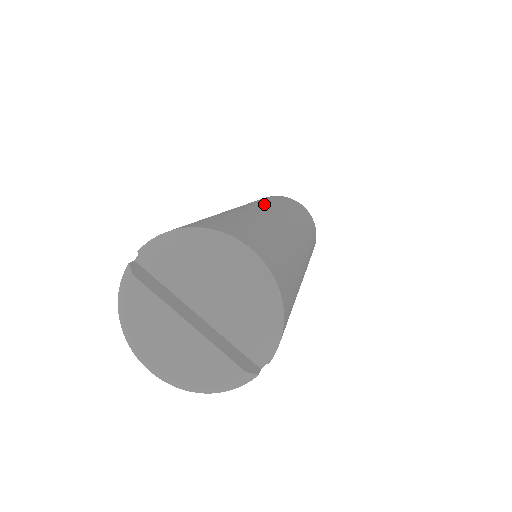
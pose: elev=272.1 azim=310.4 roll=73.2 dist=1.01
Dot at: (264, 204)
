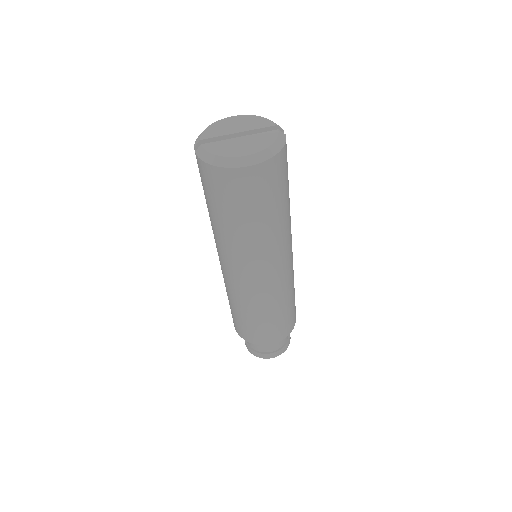
Dot at: occluded
